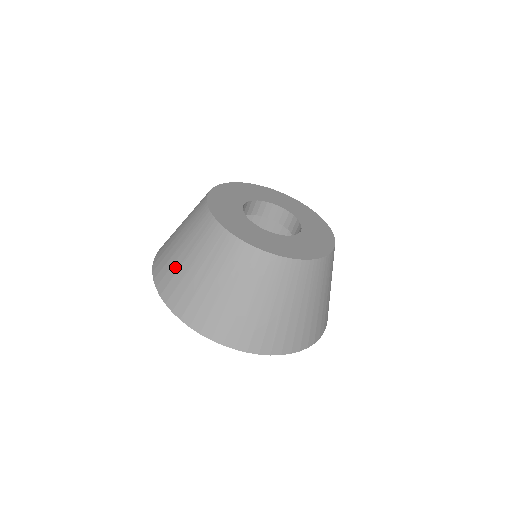
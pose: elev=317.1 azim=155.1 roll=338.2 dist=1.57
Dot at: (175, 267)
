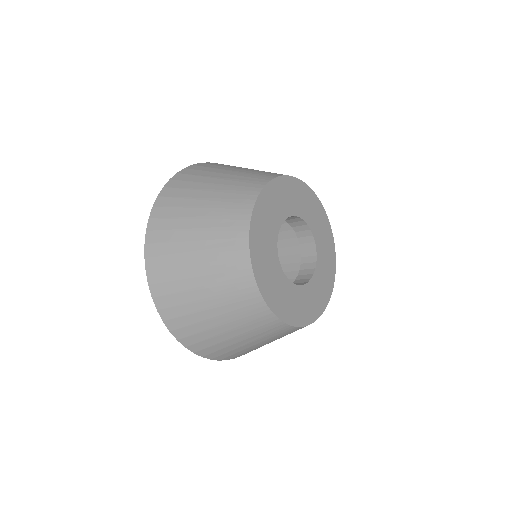
Dot at: (177, 248)
